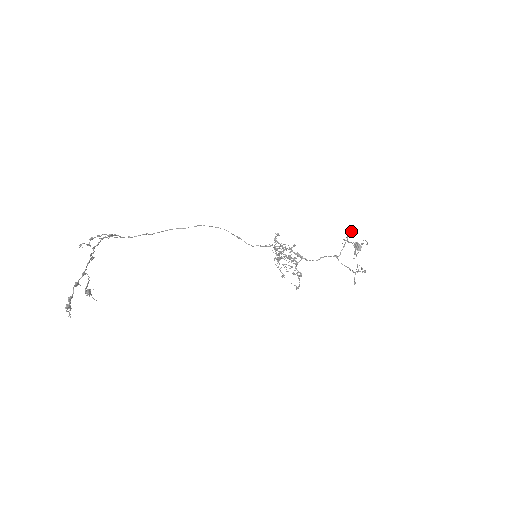
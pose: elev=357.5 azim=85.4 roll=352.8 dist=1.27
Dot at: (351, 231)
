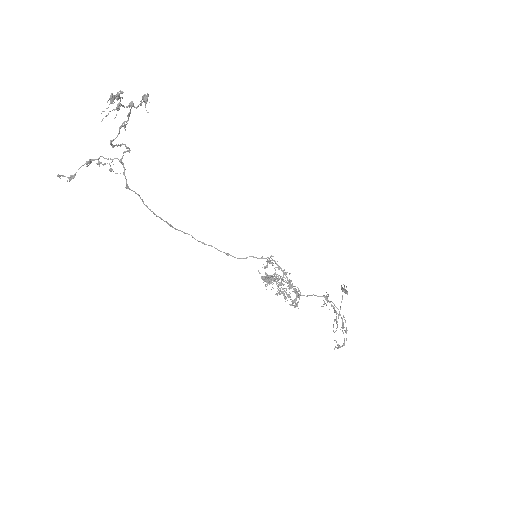
Dot at: (323, 306)
